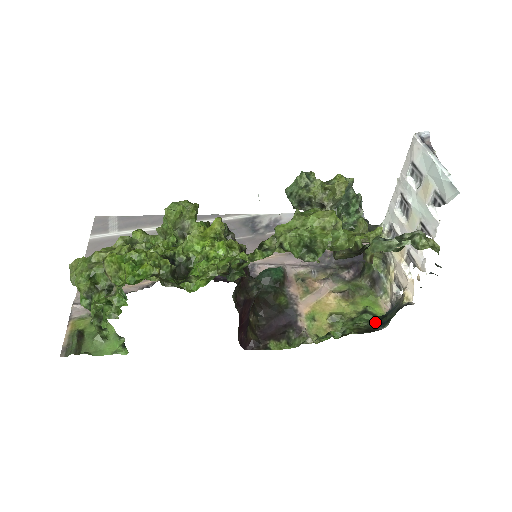
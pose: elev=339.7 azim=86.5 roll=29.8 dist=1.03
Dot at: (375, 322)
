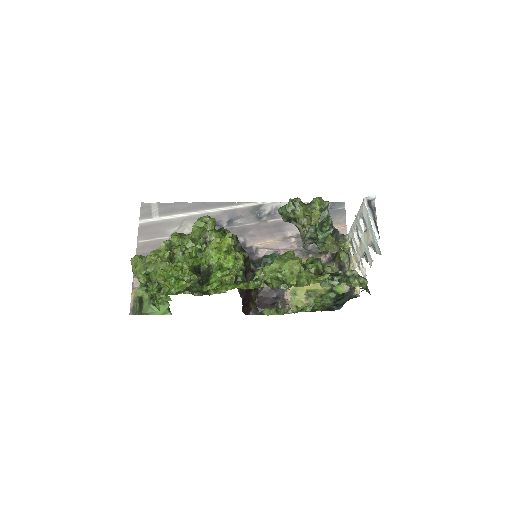
Dot at: (335, 302)
